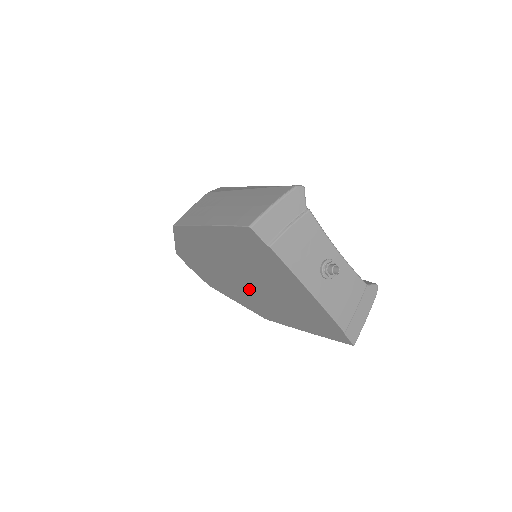
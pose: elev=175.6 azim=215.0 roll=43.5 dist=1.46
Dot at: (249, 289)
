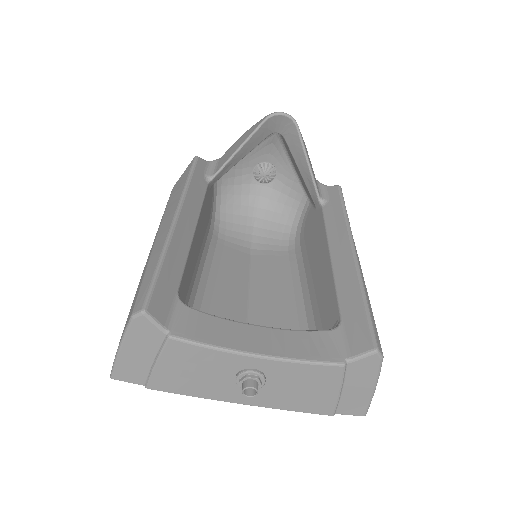
Dot at: occluded
